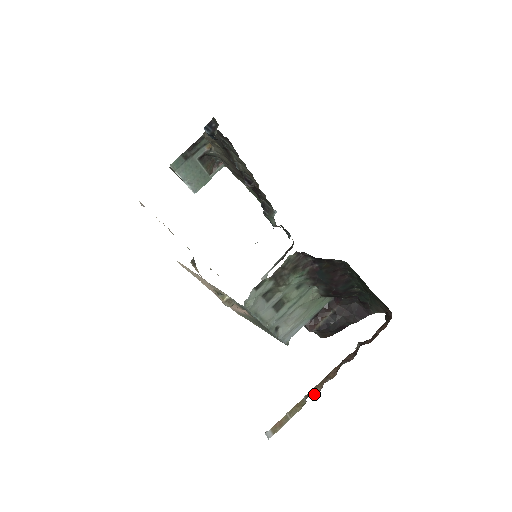
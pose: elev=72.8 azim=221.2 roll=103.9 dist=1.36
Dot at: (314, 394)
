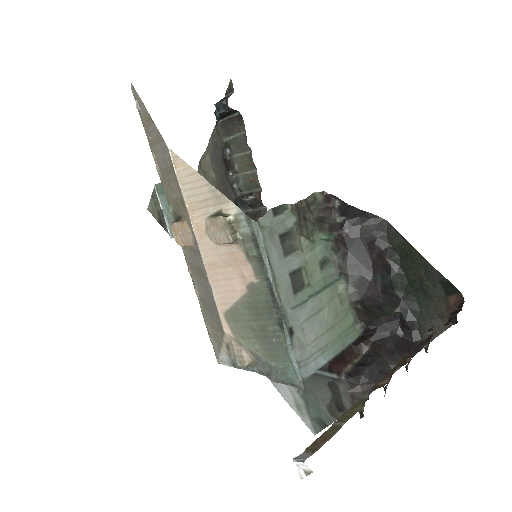
Dot at: (379, 386)
